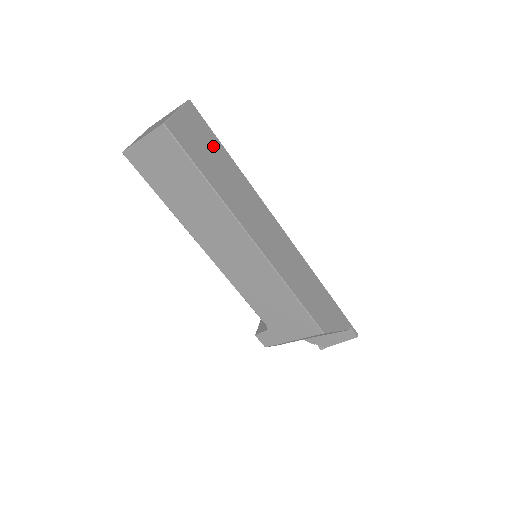
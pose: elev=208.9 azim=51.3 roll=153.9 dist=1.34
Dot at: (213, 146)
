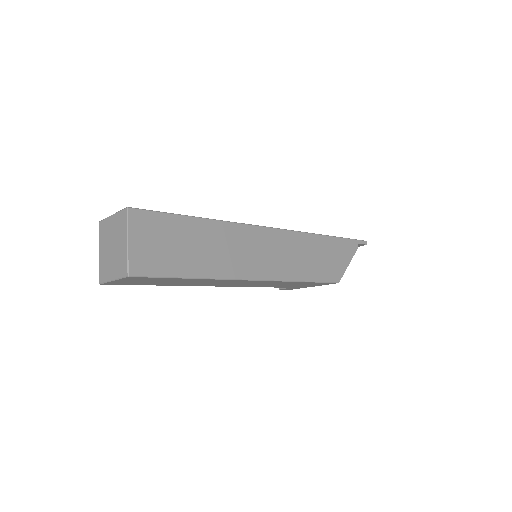
Dot at: (176, 230)
